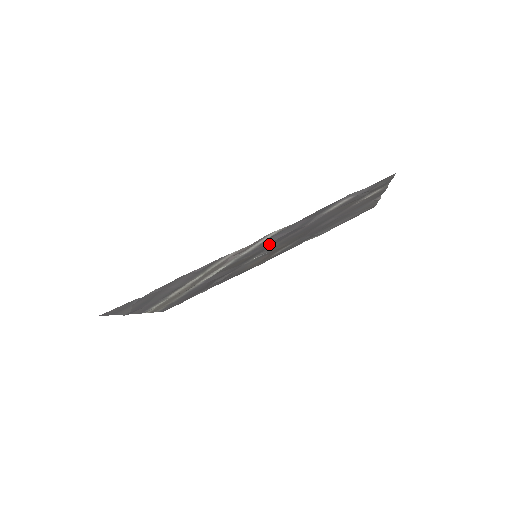
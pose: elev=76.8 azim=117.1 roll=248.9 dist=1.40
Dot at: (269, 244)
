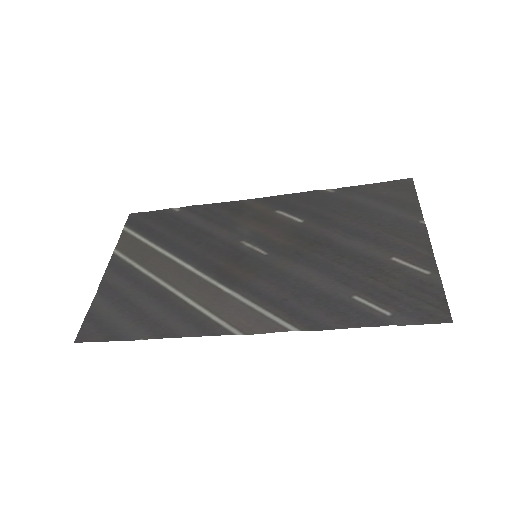
Dot at: (277, 285)
